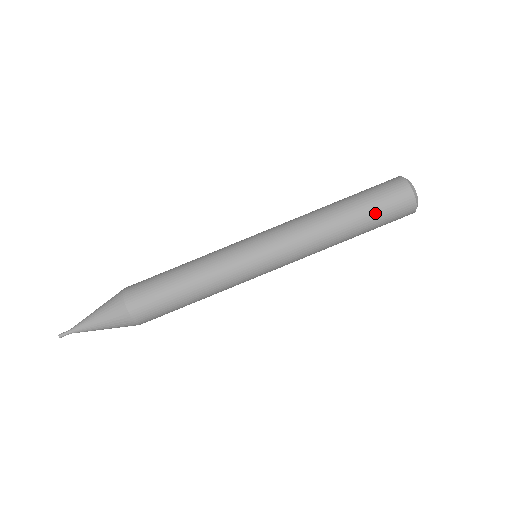
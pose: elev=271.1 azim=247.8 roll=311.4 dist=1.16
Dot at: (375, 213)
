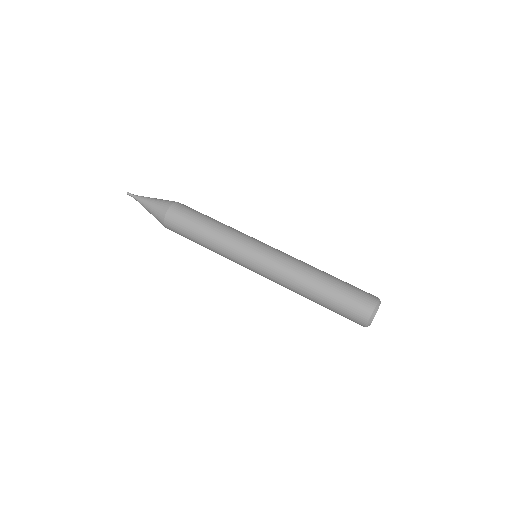
Dot at: (347, 285)
